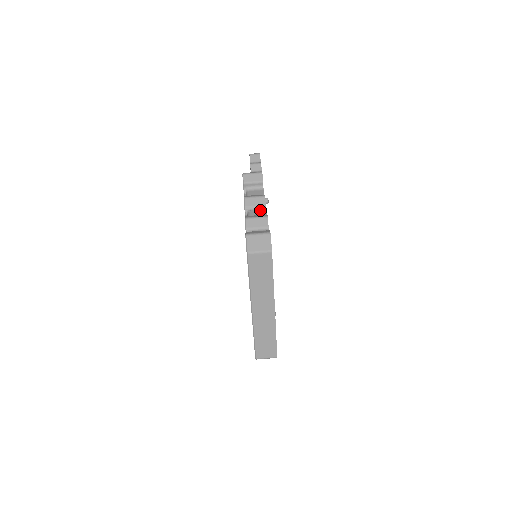
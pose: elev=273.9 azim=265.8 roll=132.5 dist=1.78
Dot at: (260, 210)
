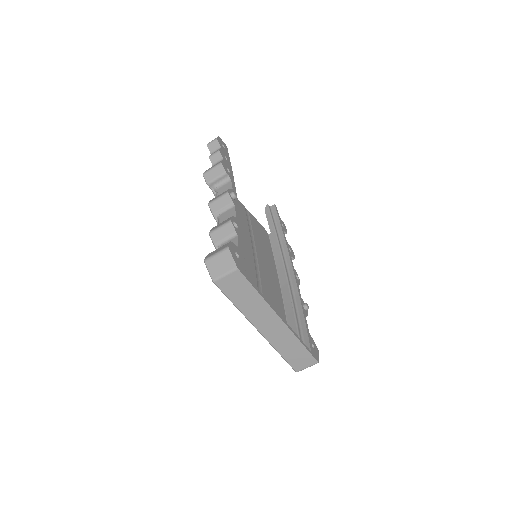
Dot at: (229, 211)
